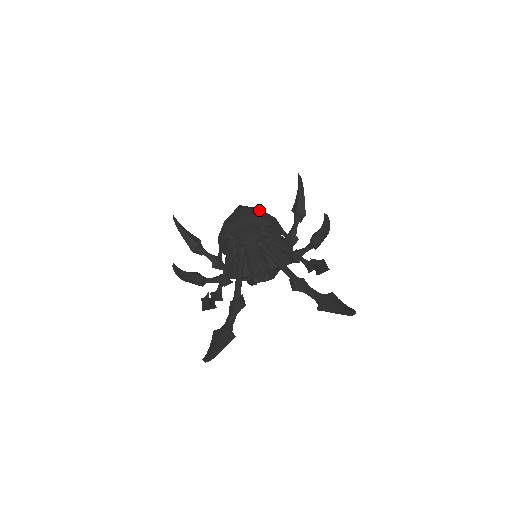
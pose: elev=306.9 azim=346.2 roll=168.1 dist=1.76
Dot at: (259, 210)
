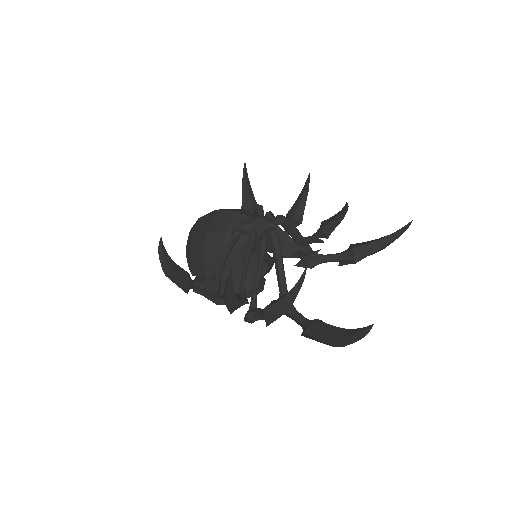
Dot at: occluded
